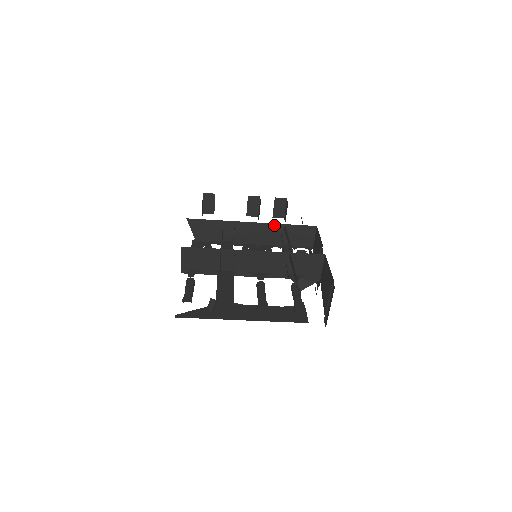
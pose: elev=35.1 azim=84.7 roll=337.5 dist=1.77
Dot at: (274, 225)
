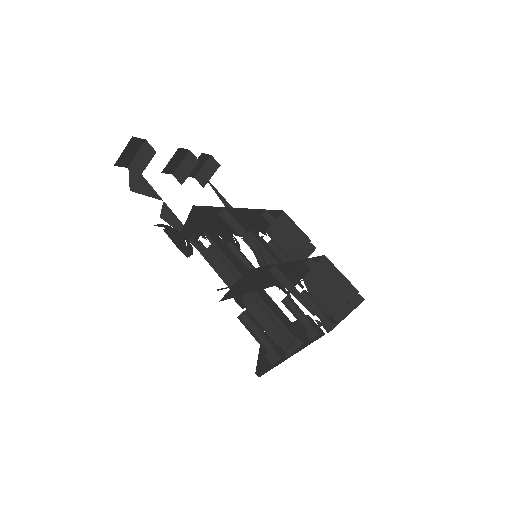
Dot at: (258, 211)
